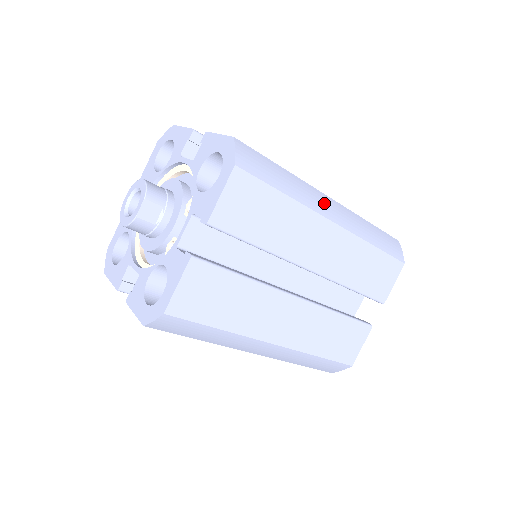
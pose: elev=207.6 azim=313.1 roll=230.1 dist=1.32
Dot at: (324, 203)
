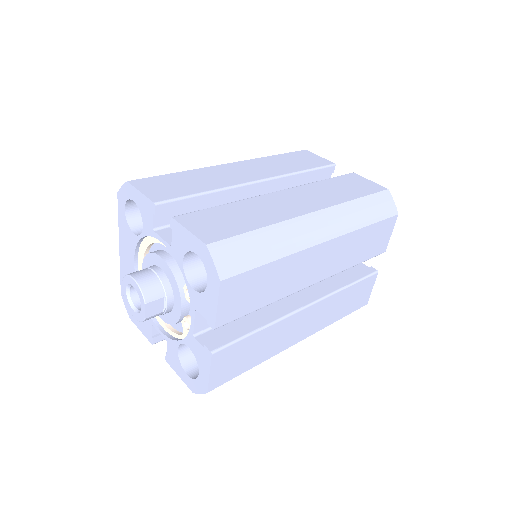
Dot at: (310, 229)
